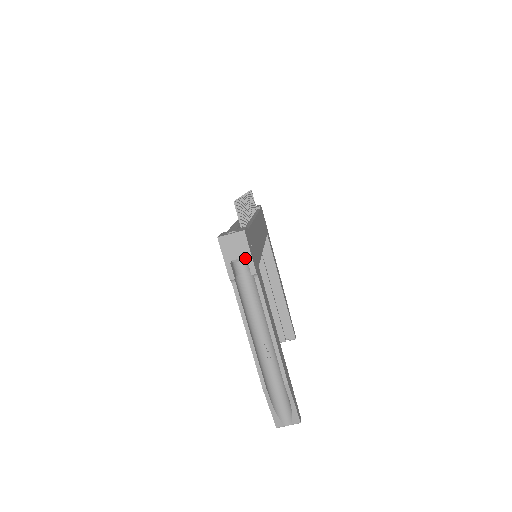
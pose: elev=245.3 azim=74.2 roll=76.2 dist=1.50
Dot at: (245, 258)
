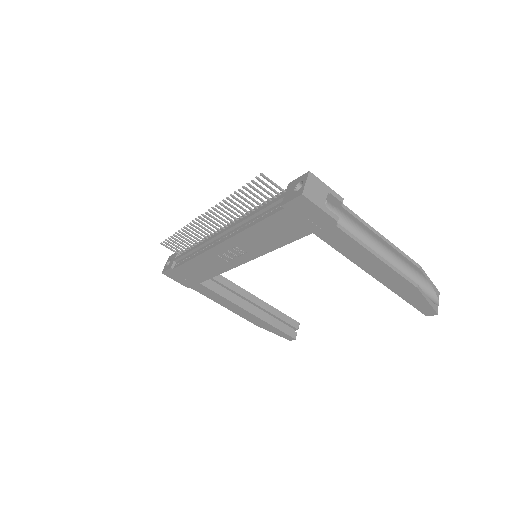
Dot at: (329, 193)
